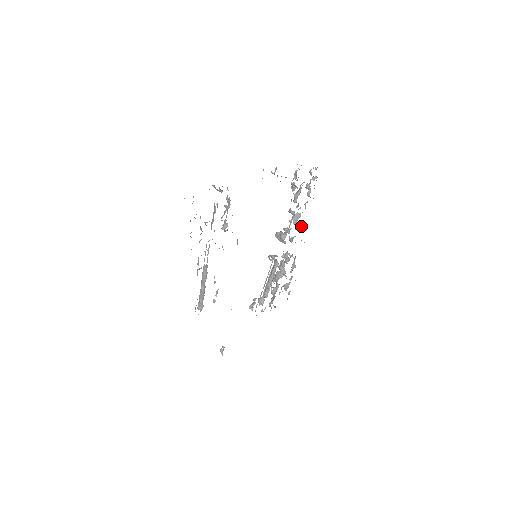
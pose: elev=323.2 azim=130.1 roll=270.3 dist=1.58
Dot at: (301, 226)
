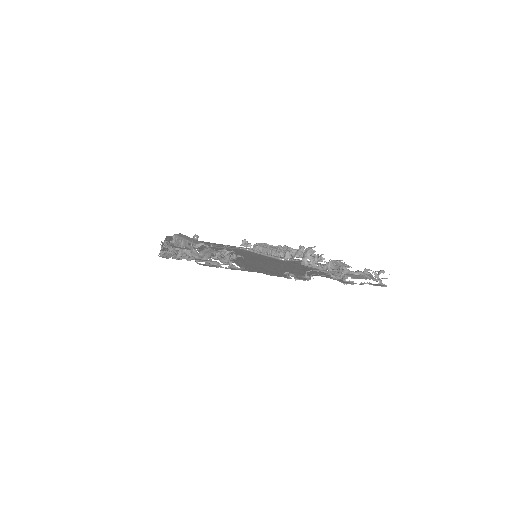
Dot at: occluded
